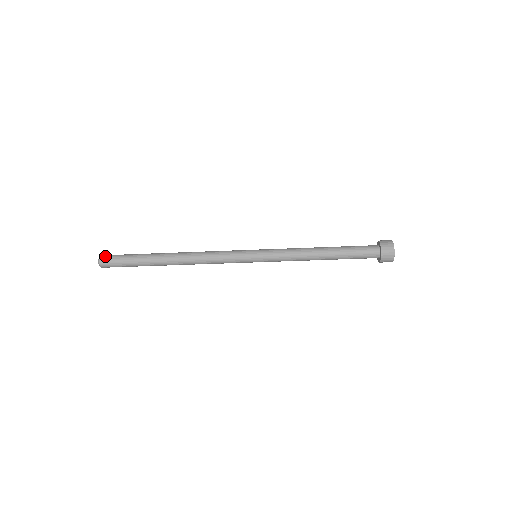
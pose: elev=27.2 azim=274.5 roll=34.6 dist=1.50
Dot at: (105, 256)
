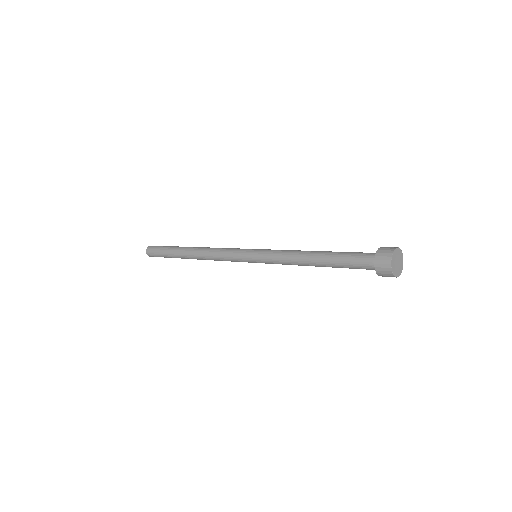
Dot at: (151, 246)
